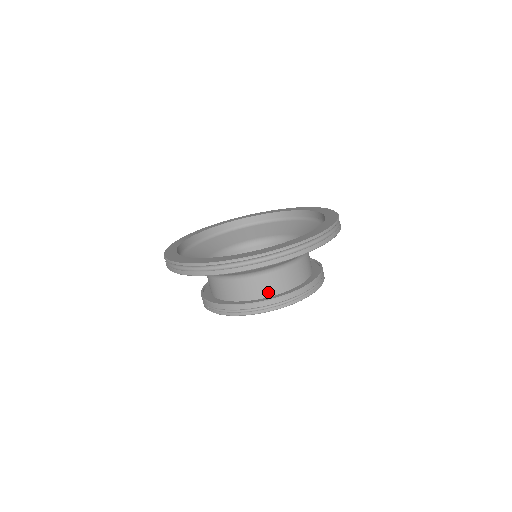
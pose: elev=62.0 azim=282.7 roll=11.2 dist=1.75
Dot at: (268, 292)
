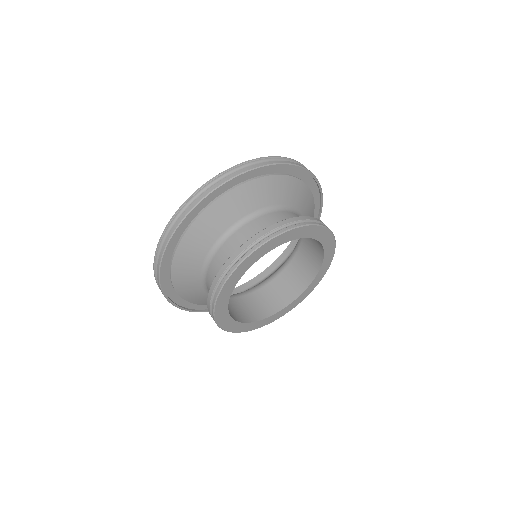
Dot at: occluded
